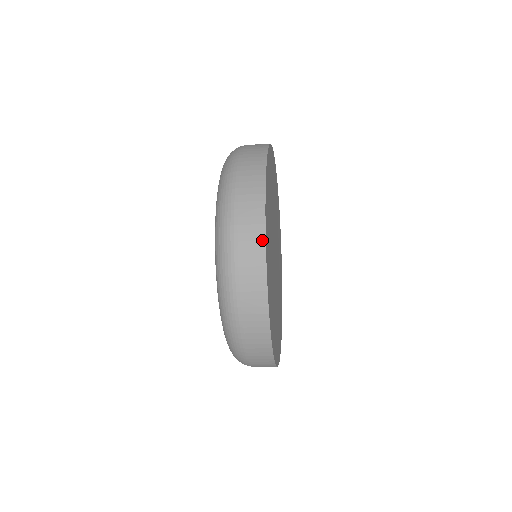
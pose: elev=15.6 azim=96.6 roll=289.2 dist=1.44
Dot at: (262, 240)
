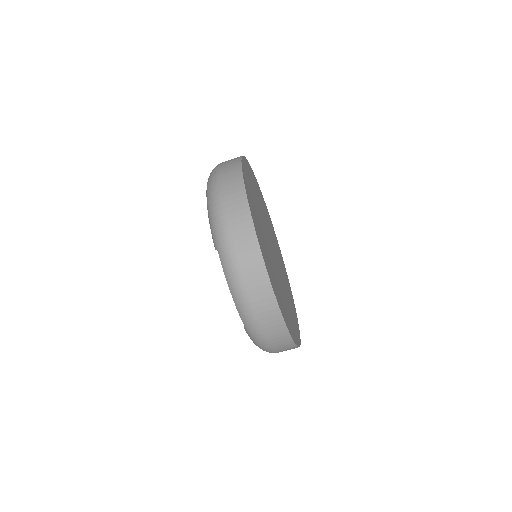
Dot at: occluded
